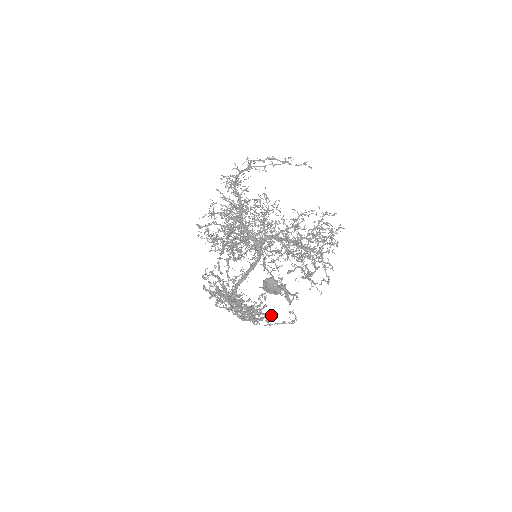
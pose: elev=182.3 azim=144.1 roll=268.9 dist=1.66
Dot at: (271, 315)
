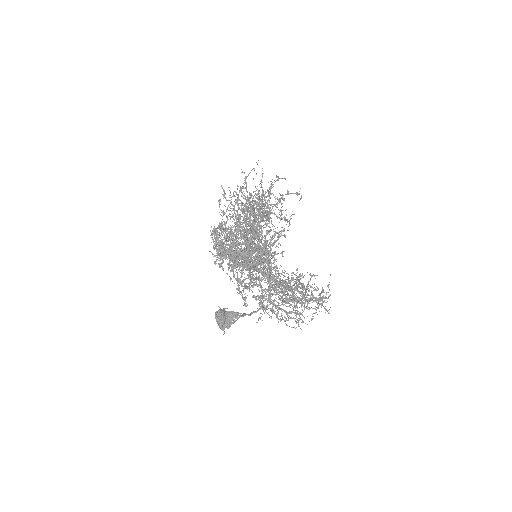
Dot at: (274, 266)
